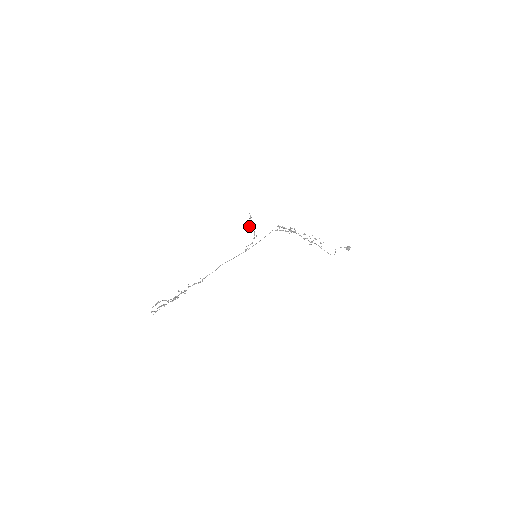
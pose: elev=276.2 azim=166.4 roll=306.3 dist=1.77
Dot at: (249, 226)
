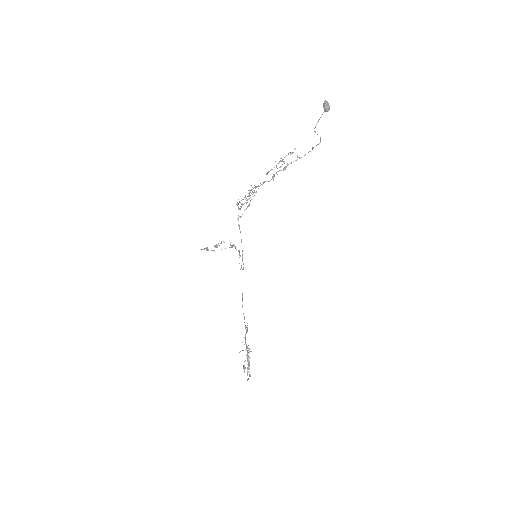
Dot at: (217, 246)
